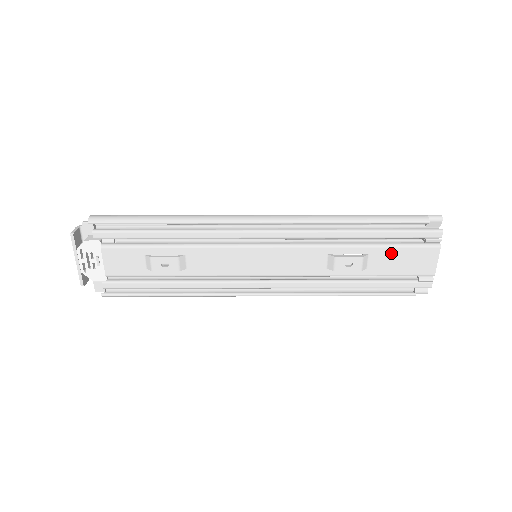
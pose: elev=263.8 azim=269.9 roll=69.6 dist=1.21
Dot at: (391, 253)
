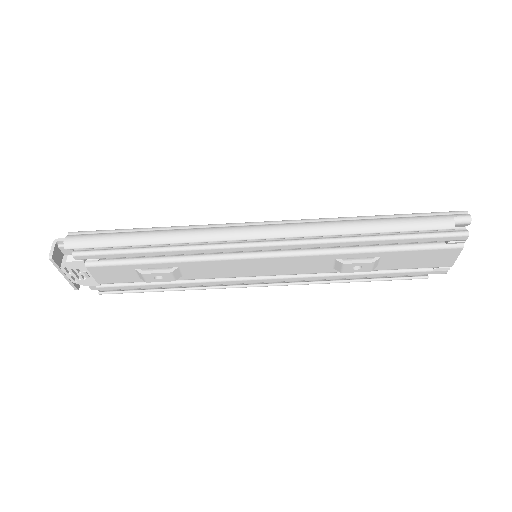
Dot at: (406, 255)
